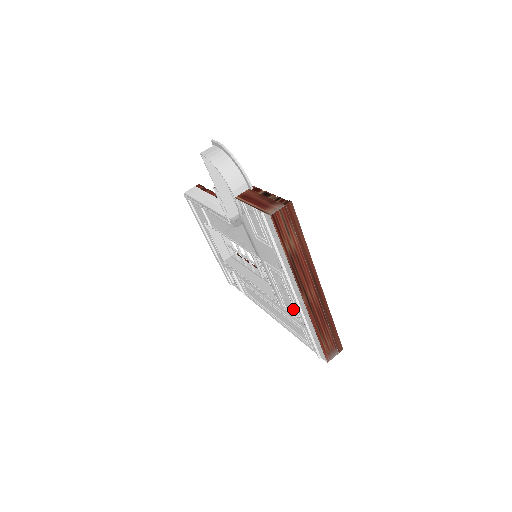
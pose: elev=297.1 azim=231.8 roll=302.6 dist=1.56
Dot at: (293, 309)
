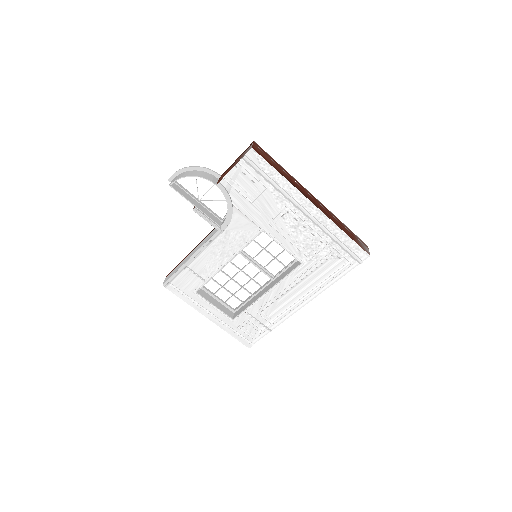
Dot at: (315, 240)
